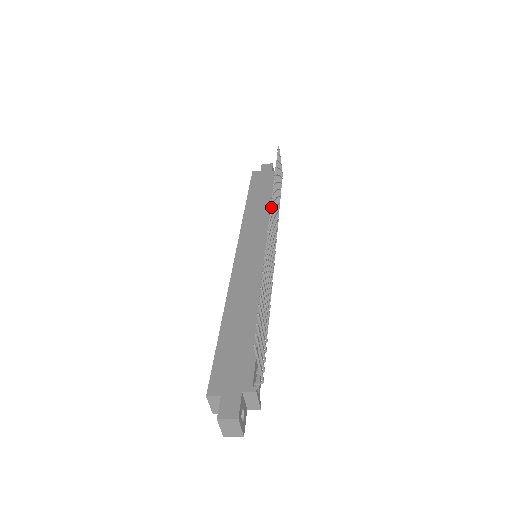
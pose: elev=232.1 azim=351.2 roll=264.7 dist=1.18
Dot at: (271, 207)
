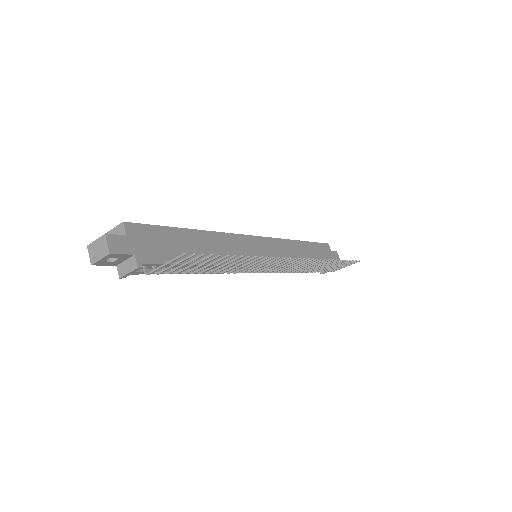
Dot at: (306, 259)
